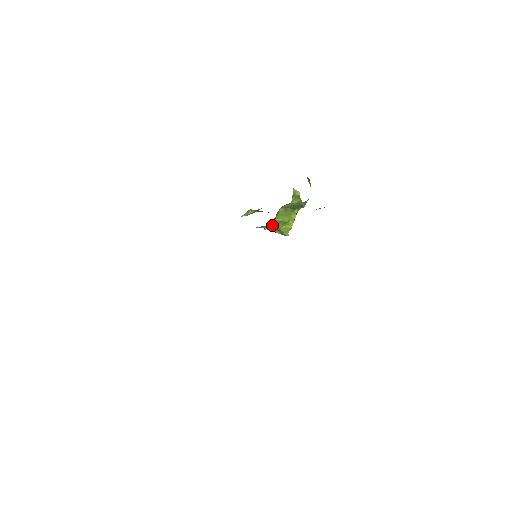
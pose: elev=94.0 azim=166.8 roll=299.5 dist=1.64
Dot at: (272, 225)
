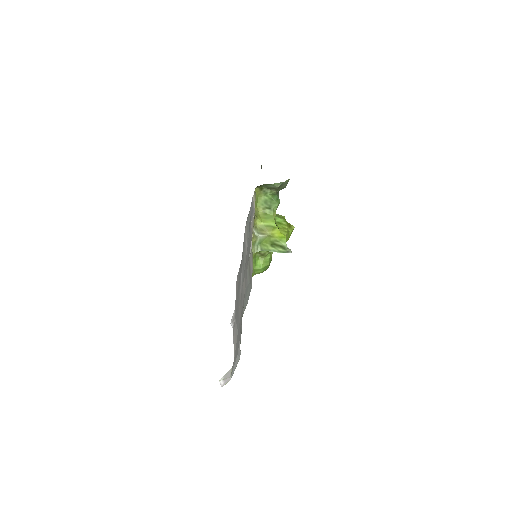
Dot at: (262, 231)
